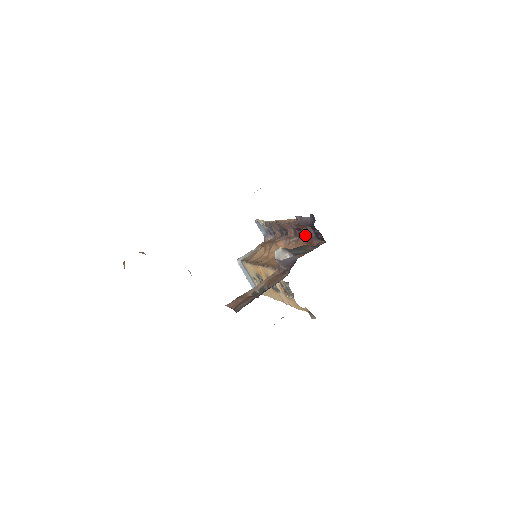
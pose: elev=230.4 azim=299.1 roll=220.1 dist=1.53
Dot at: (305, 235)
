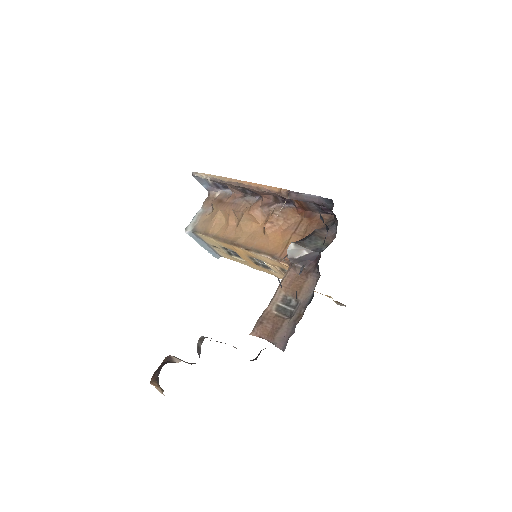
Dot at: (298, 206)
